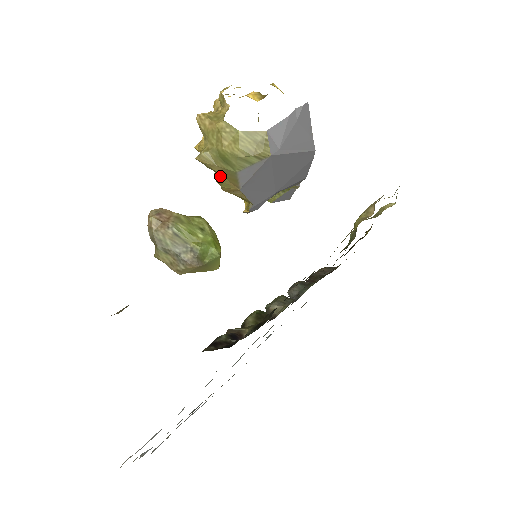
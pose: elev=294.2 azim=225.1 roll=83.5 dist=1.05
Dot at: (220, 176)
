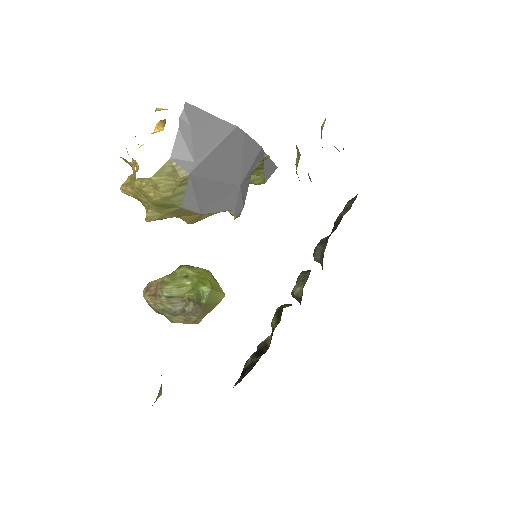
Dot at: occluded
